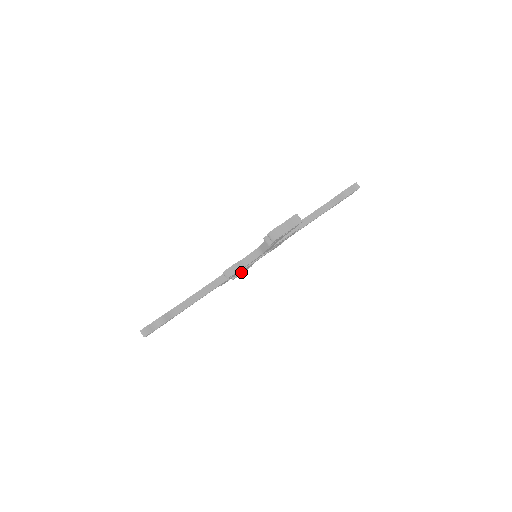
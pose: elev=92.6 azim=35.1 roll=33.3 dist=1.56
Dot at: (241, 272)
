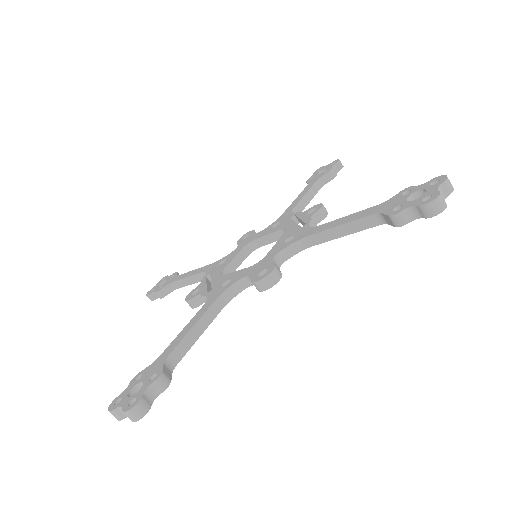
Dot at: (179, 287)
